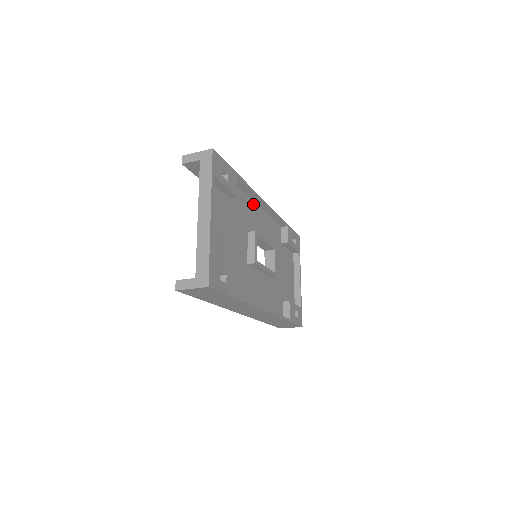
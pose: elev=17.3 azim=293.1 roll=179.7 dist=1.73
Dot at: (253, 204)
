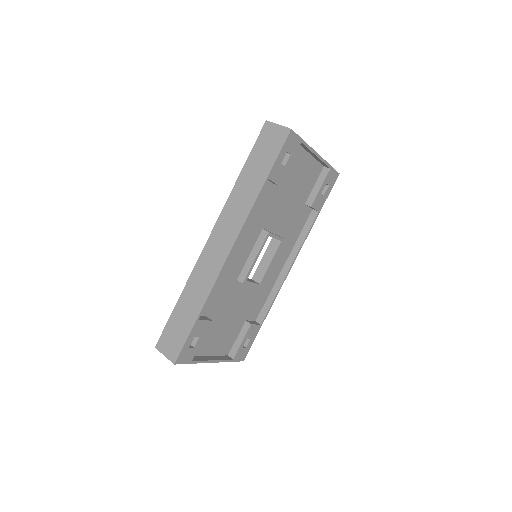
Dot at: occluded
